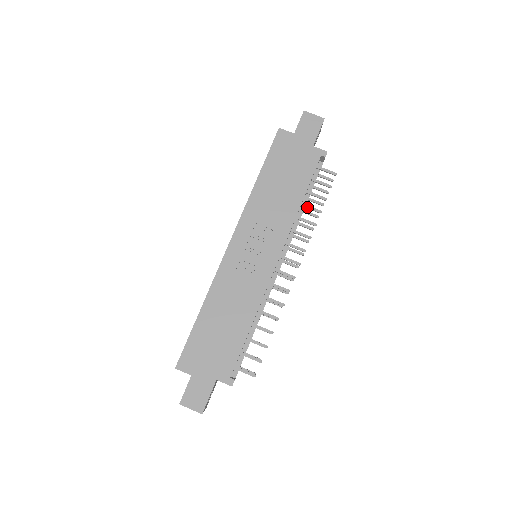
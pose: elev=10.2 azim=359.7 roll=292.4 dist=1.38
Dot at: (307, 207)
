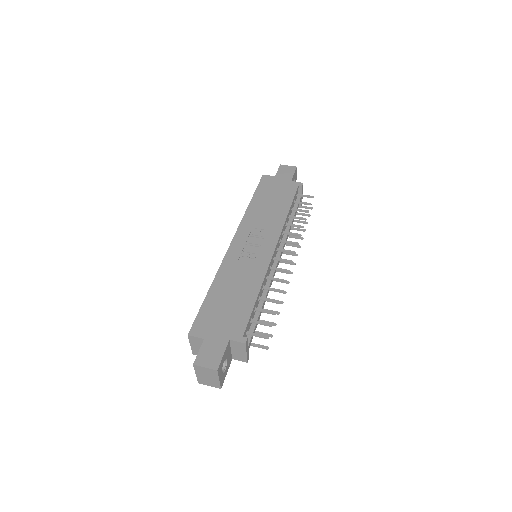
Dot at: (294, 217)
